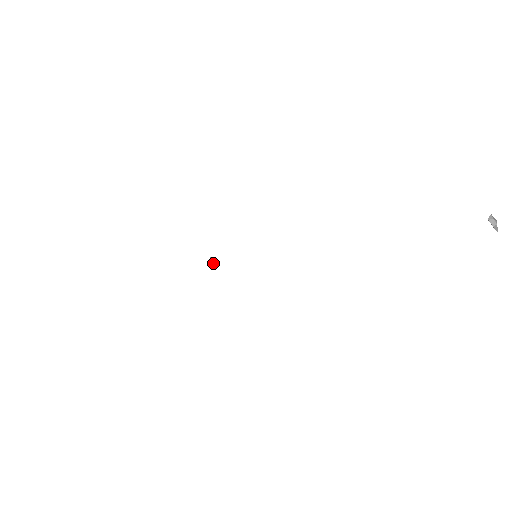
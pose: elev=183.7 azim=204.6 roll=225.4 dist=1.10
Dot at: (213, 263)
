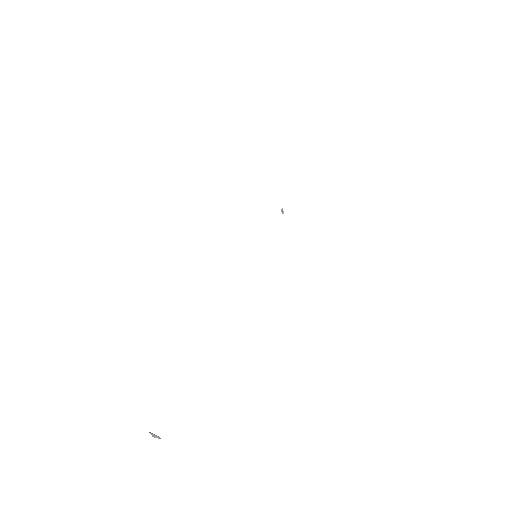
Dot at: (282, 211)
